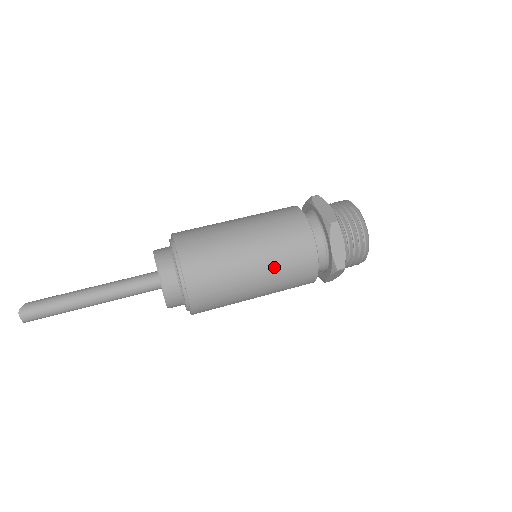
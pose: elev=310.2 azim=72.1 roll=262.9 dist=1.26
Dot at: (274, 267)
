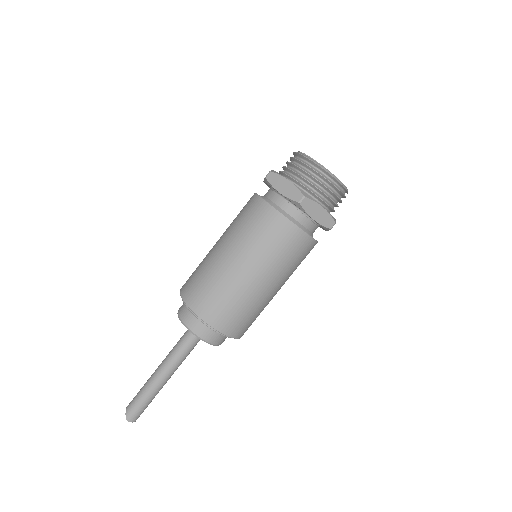
Dot at: (278, 269)
